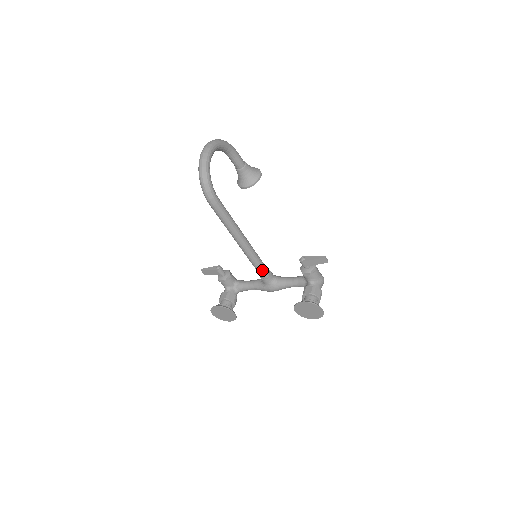
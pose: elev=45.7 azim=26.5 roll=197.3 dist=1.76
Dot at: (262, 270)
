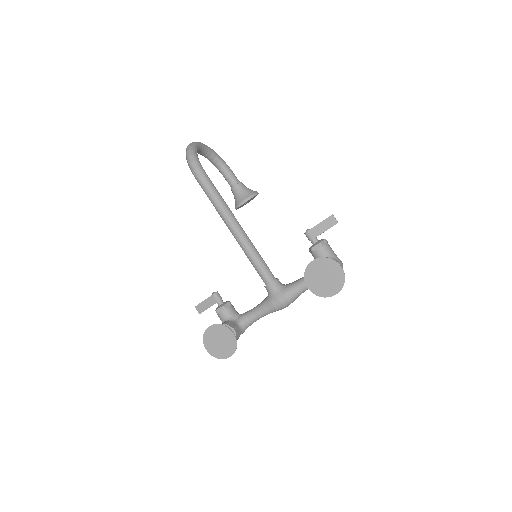
Dot at: (264, 269)
